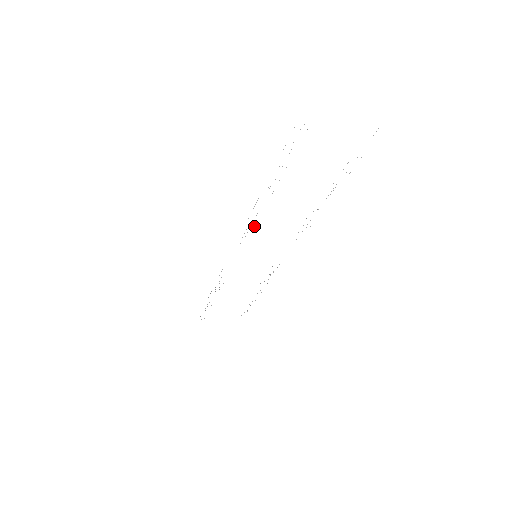
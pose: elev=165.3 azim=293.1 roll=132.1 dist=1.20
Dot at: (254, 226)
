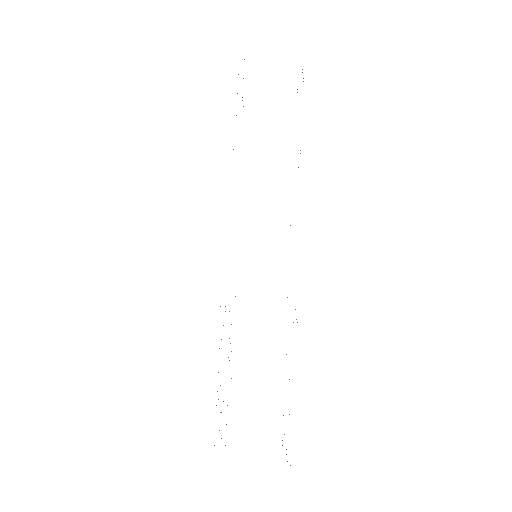
Dot at: occluded
